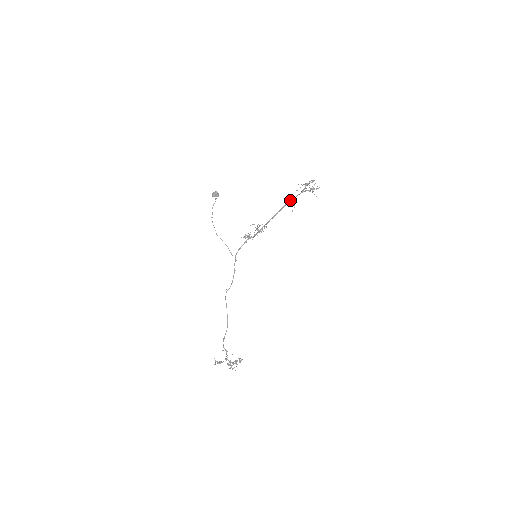
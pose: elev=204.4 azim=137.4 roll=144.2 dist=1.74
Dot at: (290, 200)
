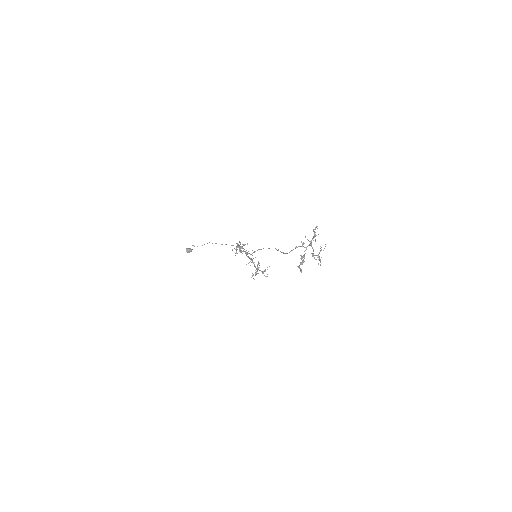
Dot at: (252, 262)
